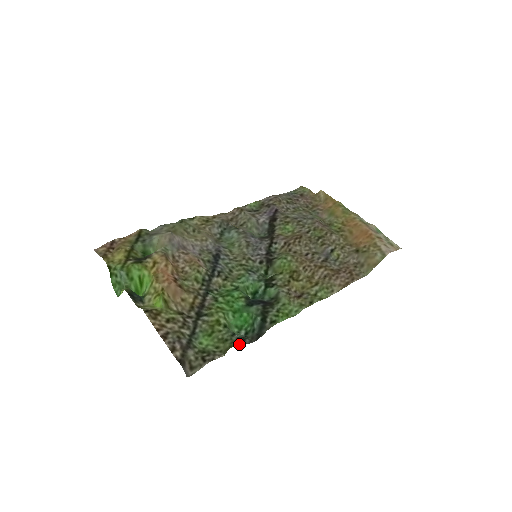
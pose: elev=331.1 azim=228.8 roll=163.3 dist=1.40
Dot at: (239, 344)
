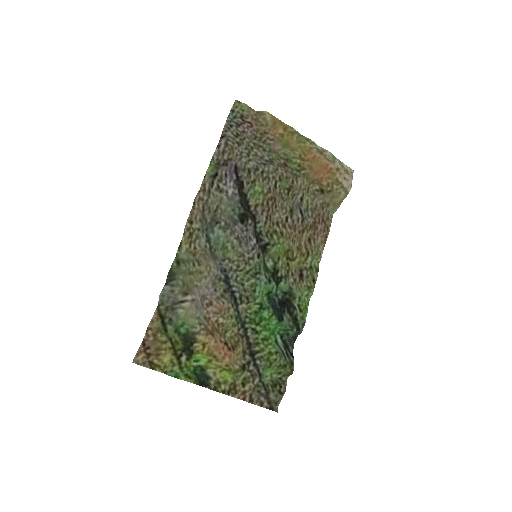
Dot at: (293, 362)
